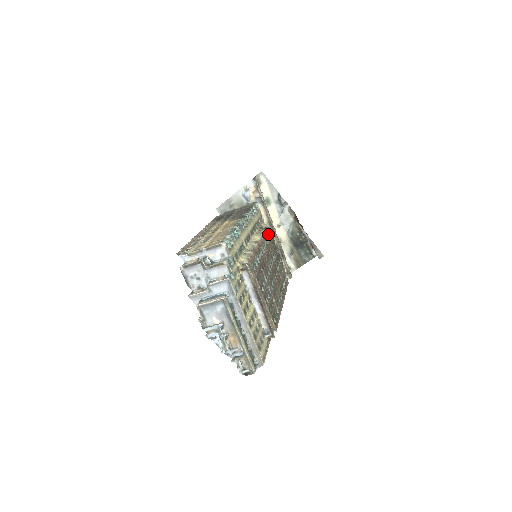
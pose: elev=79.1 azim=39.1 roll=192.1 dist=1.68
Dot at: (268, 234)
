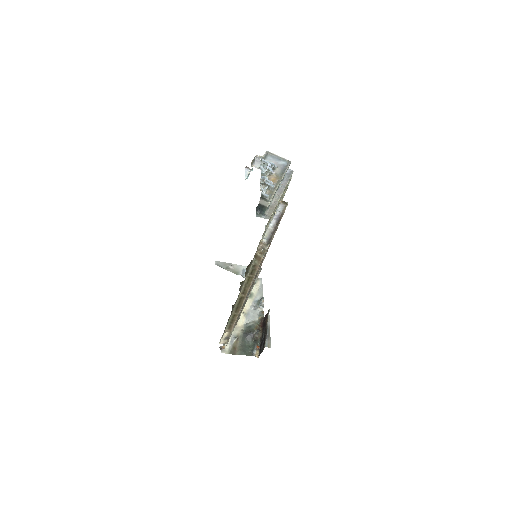
Dot at: occluded
